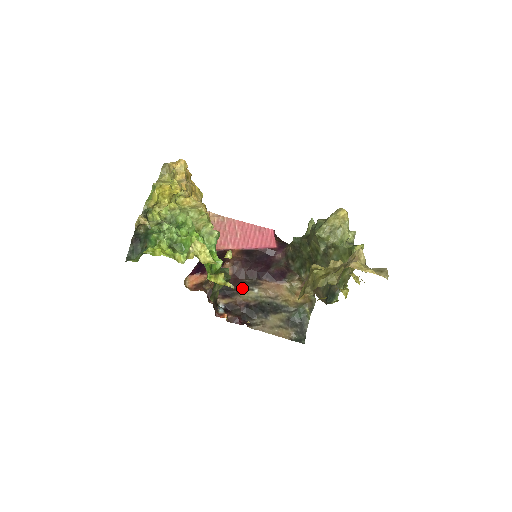
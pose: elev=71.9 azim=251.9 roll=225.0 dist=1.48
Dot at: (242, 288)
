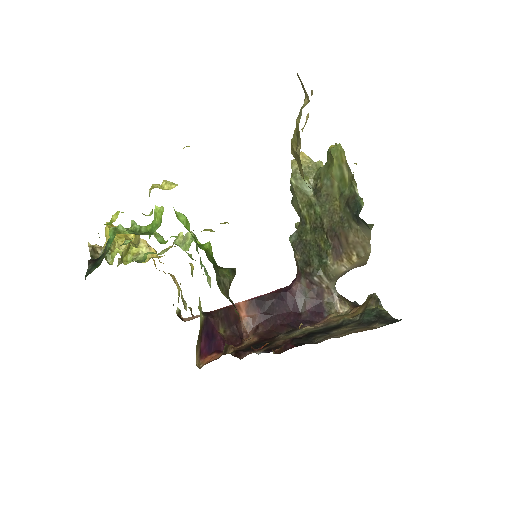
Dot at: (278, 338)
